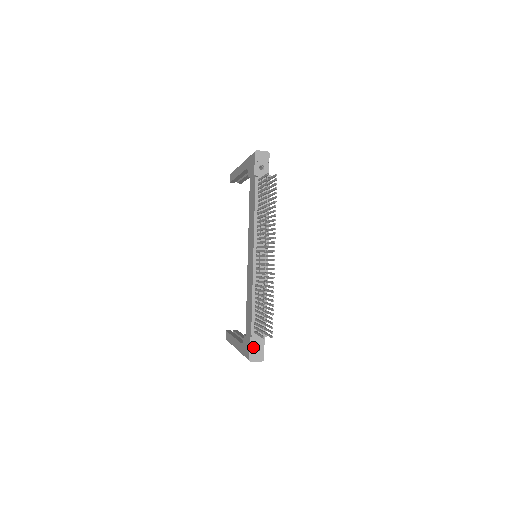
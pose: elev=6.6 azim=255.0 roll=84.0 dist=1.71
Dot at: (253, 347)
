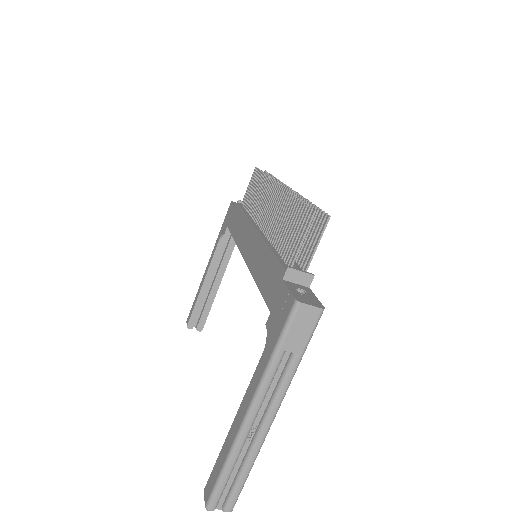
Dot at: (295, 290)
